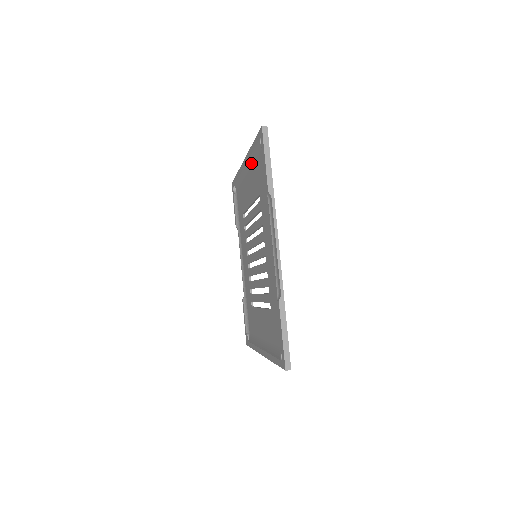
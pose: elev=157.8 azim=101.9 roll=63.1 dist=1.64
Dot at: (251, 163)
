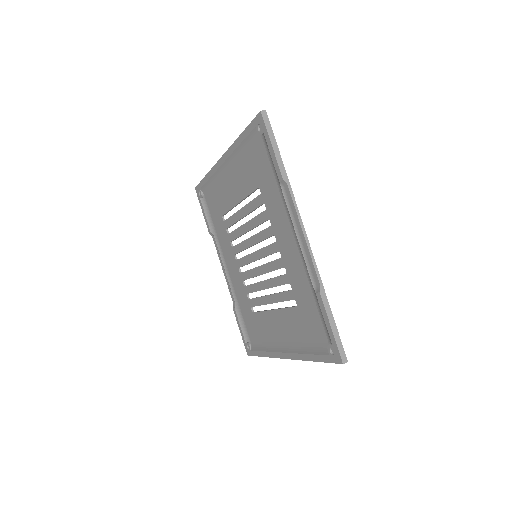
Dot at: (236, 157)
